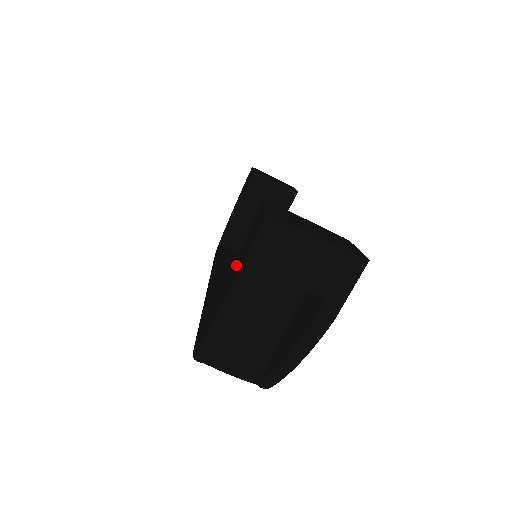
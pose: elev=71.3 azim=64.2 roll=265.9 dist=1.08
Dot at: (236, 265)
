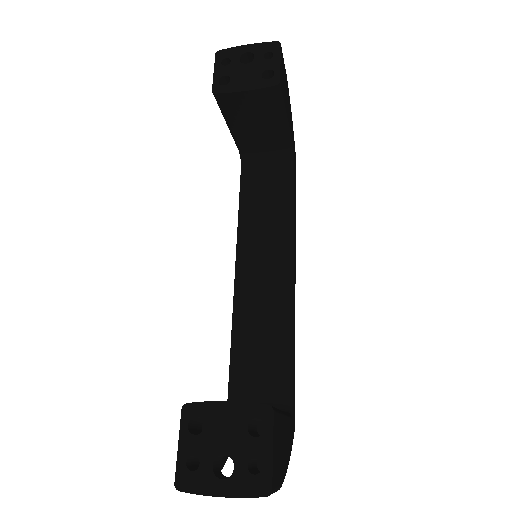
Dot at: occluded
